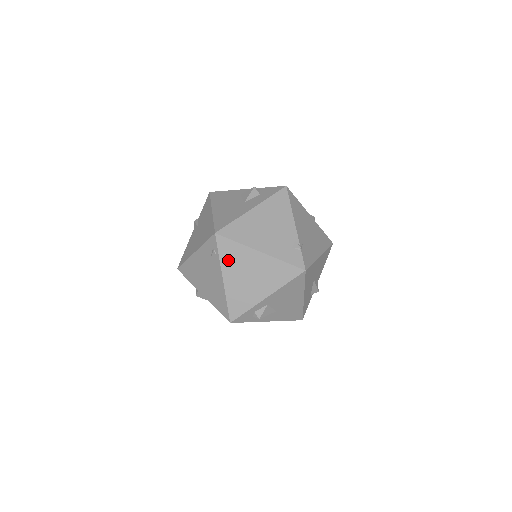
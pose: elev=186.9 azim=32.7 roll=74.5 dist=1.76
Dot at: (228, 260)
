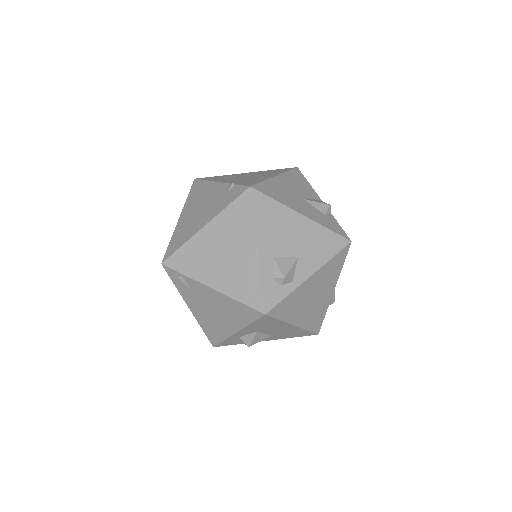
Dot at: (194, 268)
